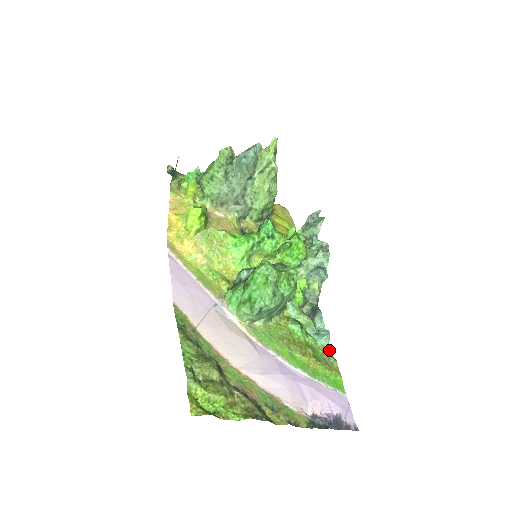
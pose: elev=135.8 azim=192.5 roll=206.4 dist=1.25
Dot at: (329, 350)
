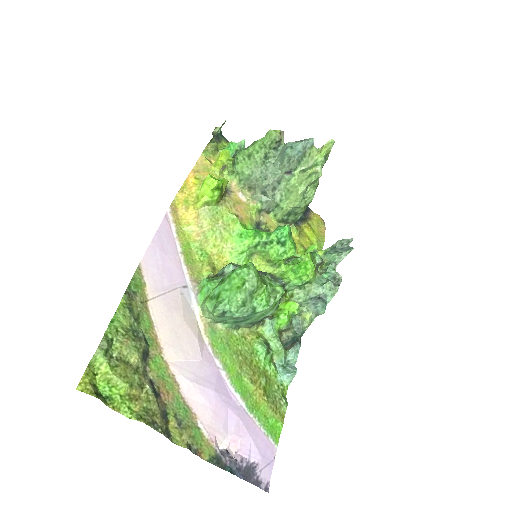
Dot at: occluded
